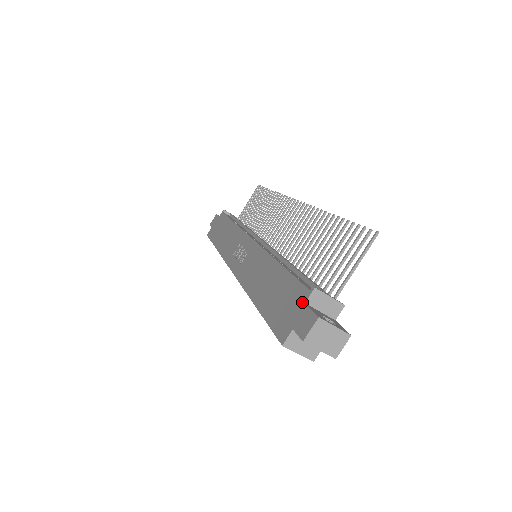
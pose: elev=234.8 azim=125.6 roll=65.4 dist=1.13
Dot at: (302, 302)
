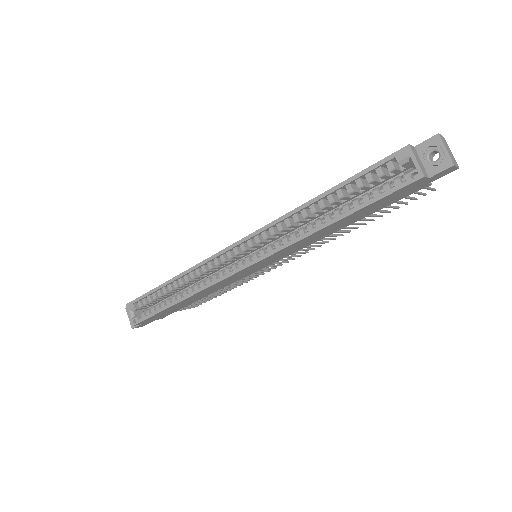
Dot at: occluded
